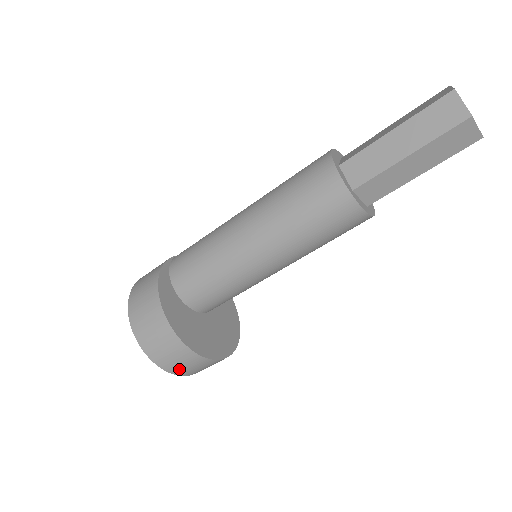
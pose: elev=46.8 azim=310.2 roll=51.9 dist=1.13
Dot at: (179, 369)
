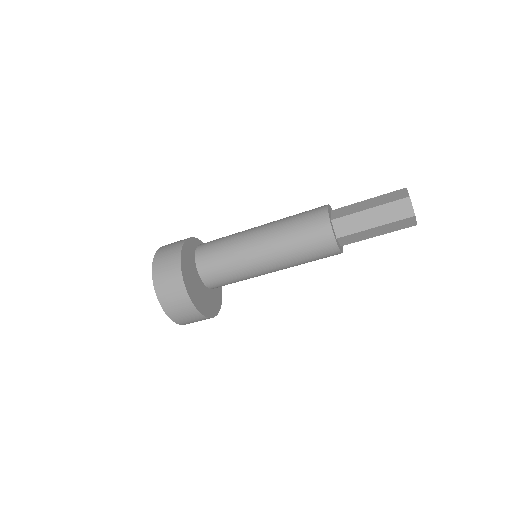
Dot at: (163, 290)
